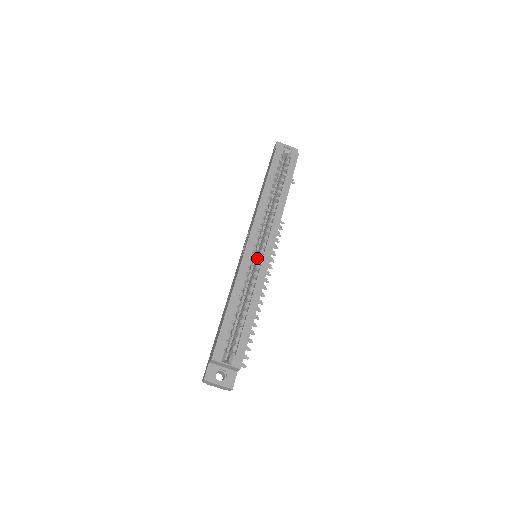
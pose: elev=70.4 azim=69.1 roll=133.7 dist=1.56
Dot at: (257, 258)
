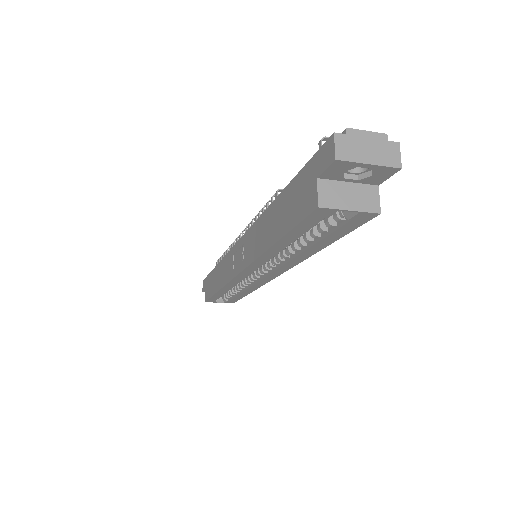
Dot at: (254, 272)
